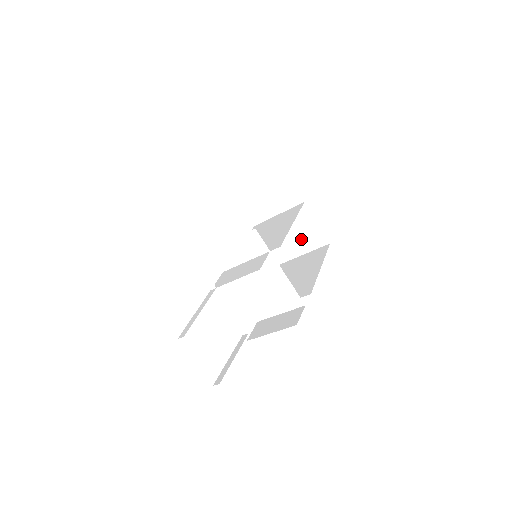
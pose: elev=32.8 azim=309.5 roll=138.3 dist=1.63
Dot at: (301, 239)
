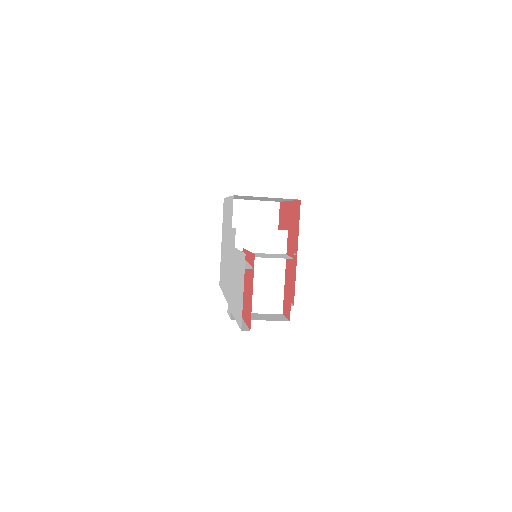
Dot at: occluded
